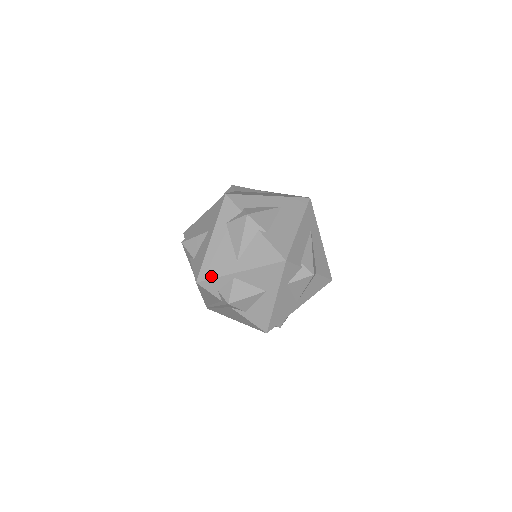
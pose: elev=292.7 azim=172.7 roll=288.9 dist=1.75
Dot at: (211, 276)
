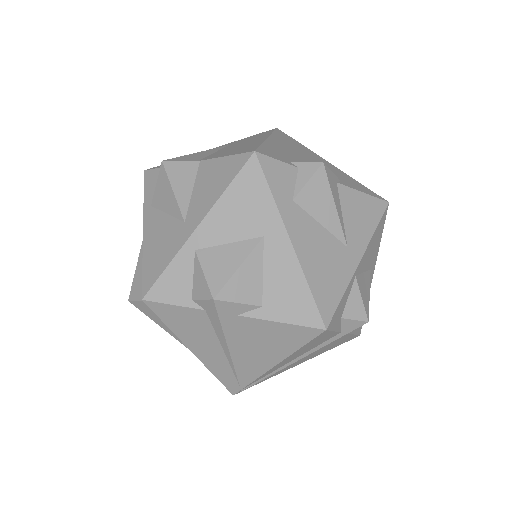
Dot at: (336, 299)
